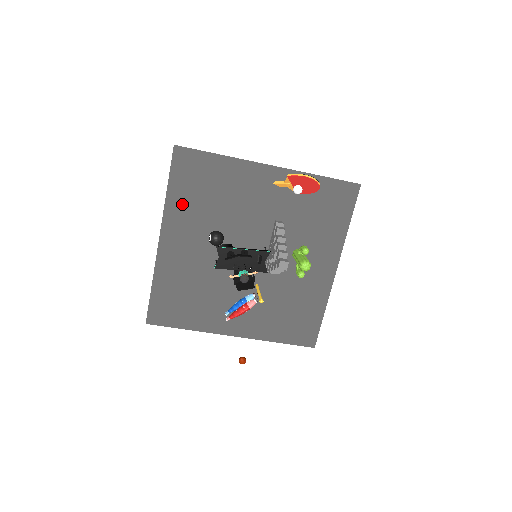
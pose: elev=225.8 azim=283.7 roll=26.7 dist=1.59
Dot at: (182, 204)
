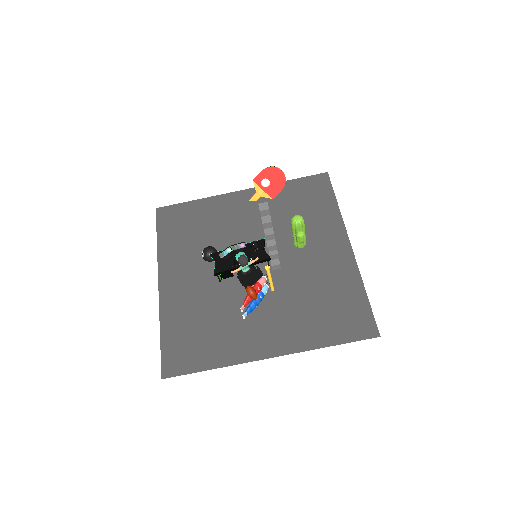
Dot at: (173, 246)
